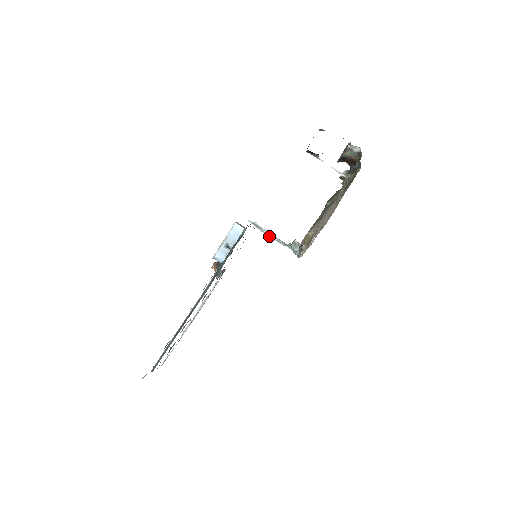
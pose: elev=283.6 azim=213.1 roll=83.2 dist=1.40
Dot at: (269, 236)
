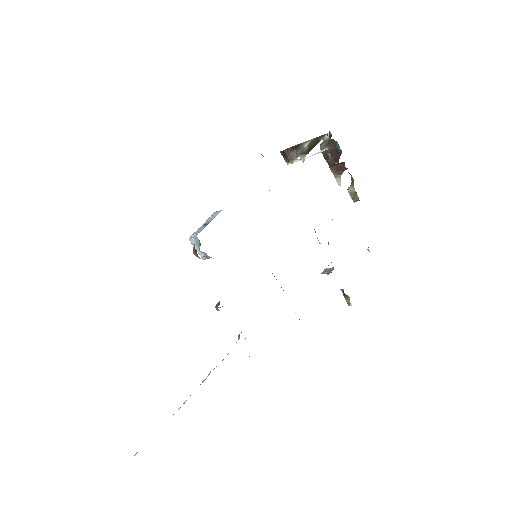
Dot at: occluded
